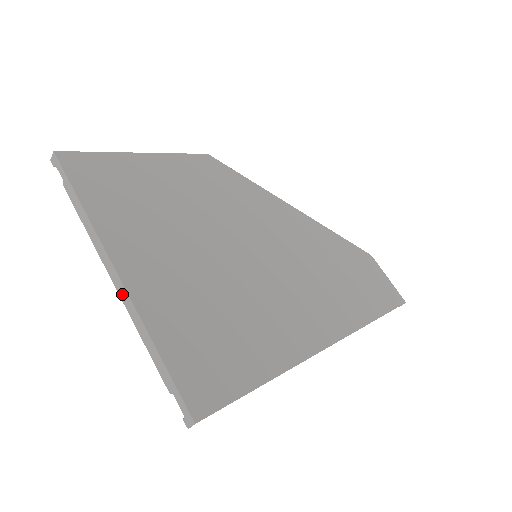
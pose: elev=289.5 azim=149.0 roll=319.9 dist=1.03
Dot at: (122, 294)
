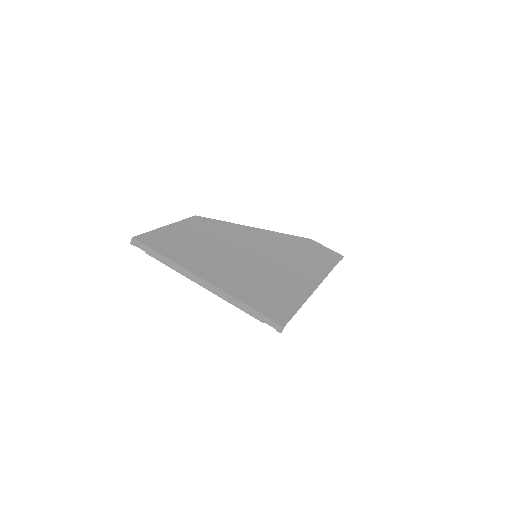
Dot at: (212, 289)
